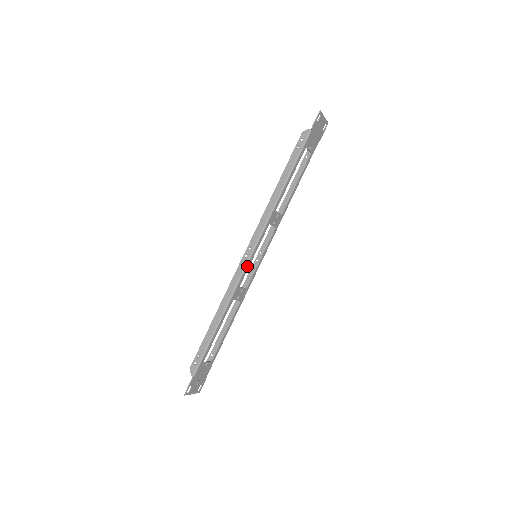
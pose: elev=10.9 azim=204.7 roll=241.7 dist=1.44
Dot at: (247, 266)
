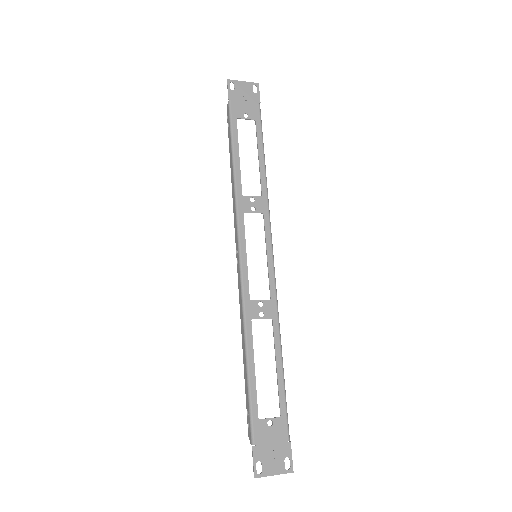
Dot at: (243, 271)
